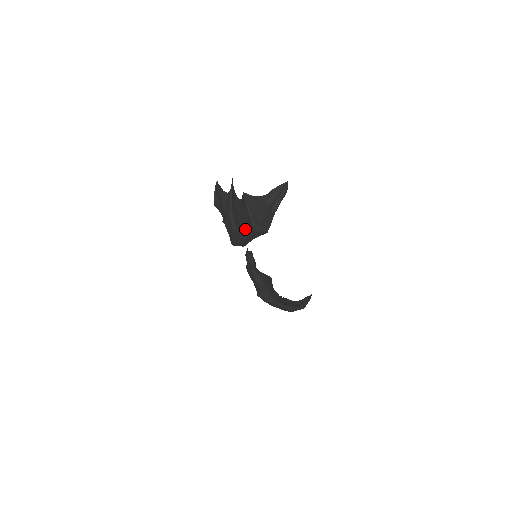
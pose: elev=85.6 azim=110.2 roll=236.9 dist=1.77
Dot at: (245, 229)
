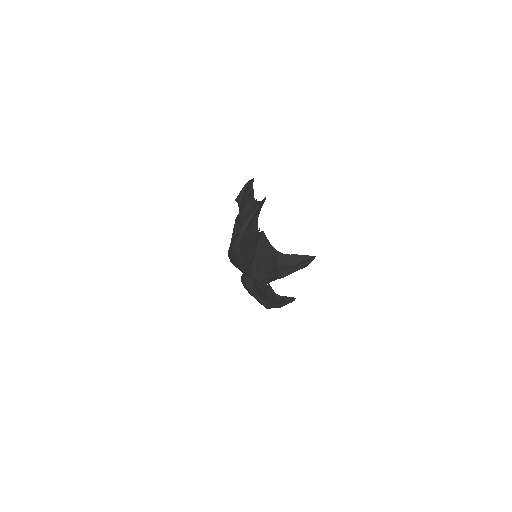
Dot at: (244, 261)
